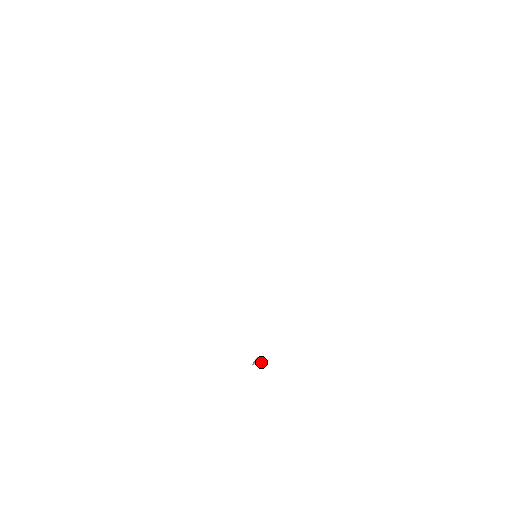
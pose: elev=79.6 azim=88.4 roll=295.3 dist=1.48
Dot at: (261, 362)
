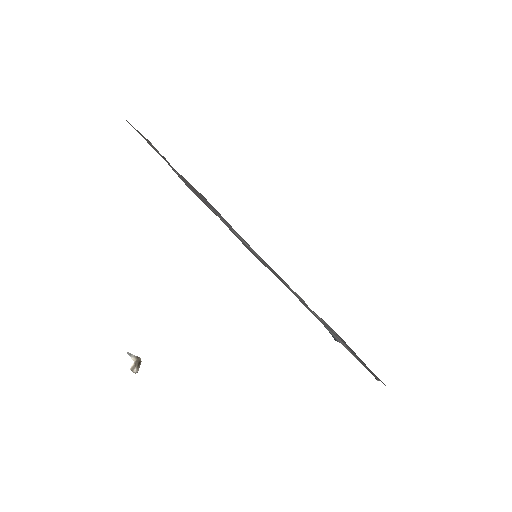
Dot at: (137, 366)
